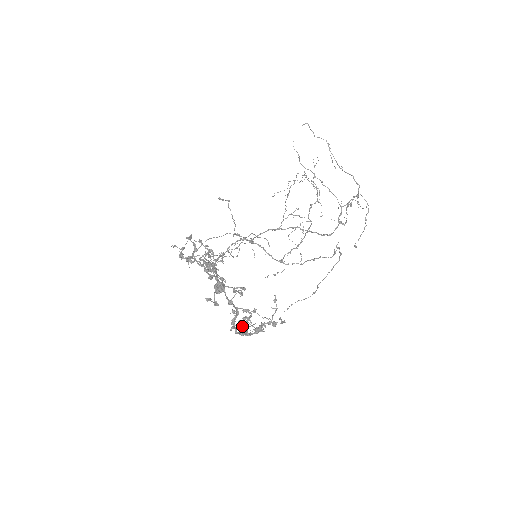
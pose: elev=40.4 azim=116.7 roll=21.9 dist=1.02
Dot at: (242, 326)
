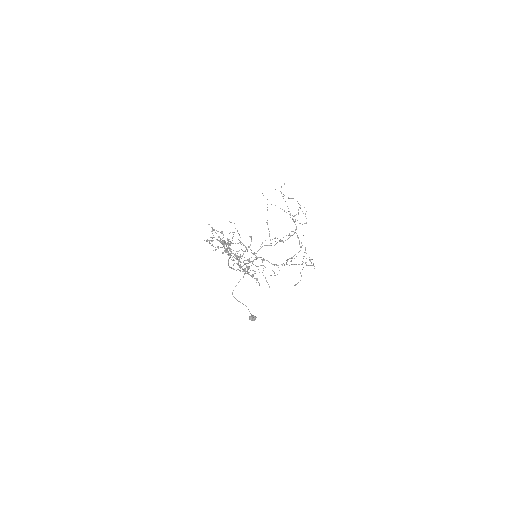
Dot at: (243, 271)
